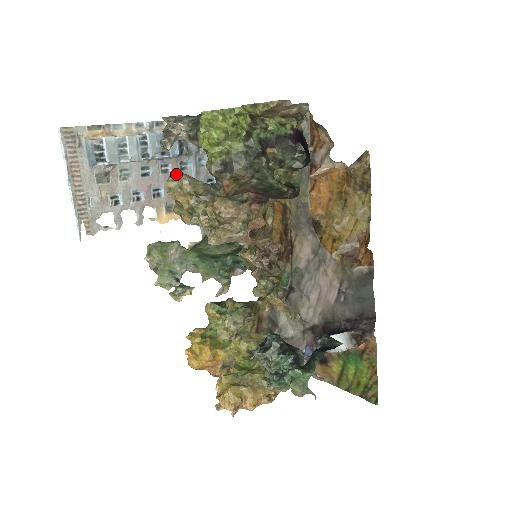
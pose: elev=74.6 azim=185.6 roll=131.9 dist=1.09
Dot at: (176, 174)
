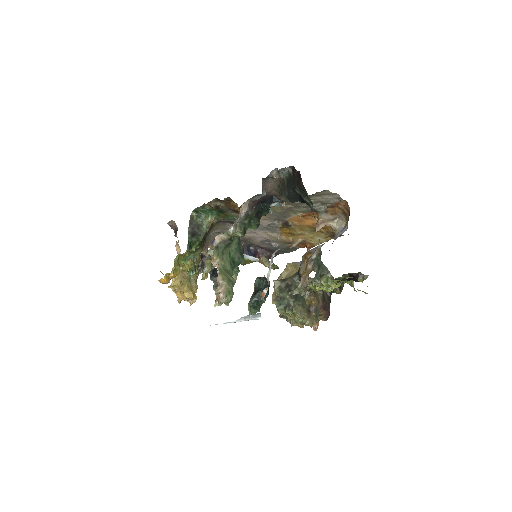
Dot at: (304, 315)
